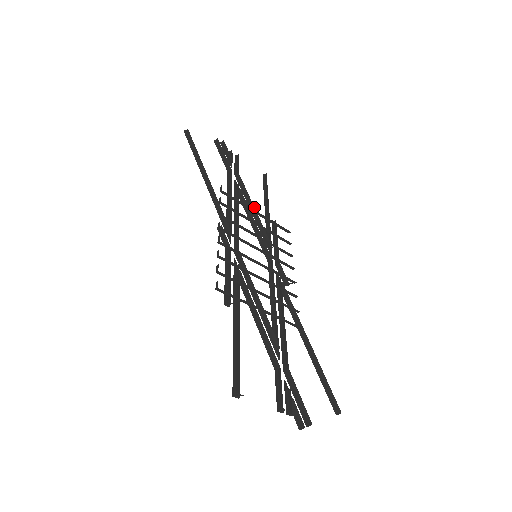
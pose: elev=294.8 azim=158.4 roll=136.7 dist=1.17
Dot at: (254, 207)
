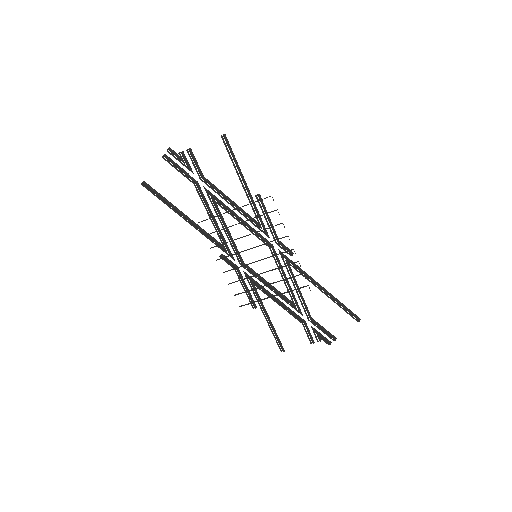
Dot at: (232, 206)
